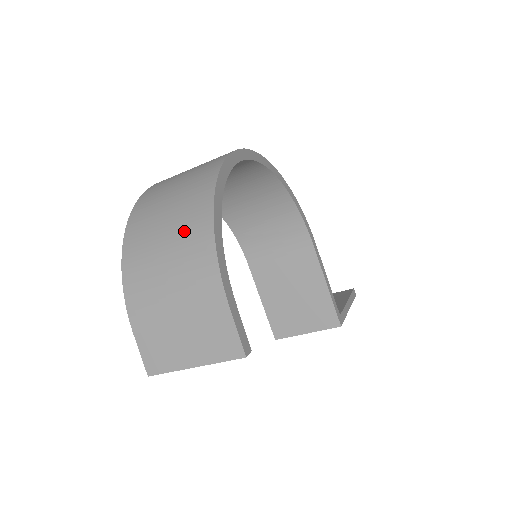
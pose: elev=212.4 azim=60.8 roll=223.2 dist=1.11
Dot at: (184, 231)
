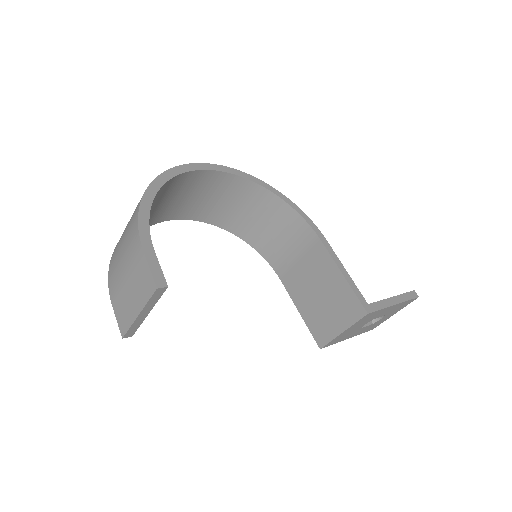
Dot at: (132, 216)
